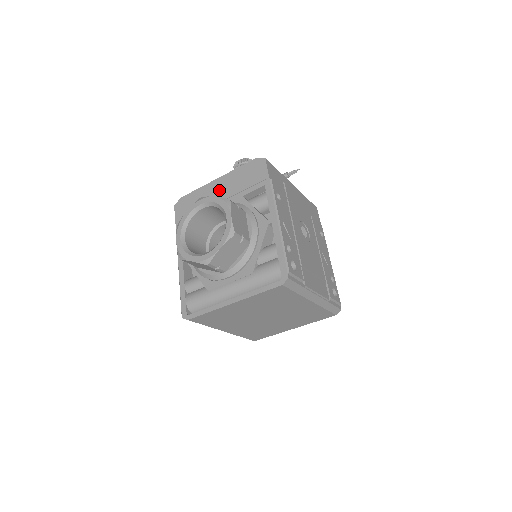
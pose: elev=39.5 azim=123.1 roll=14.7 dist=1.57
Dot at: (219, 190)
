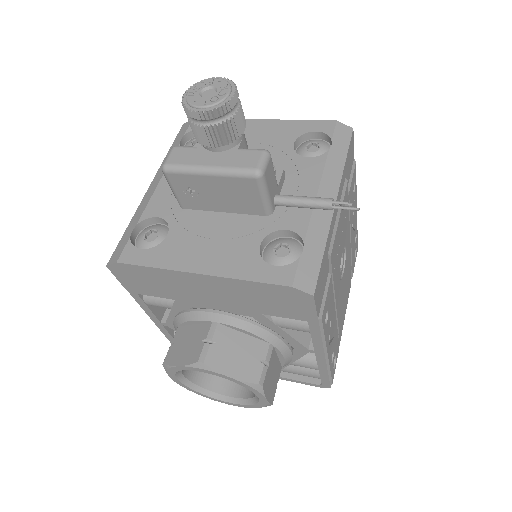
Dot at: (209, 290)
